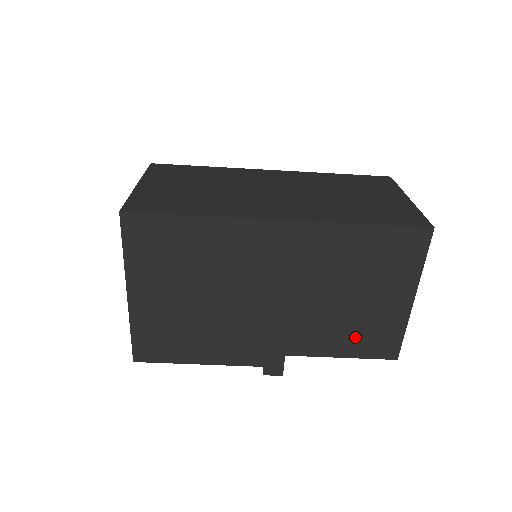
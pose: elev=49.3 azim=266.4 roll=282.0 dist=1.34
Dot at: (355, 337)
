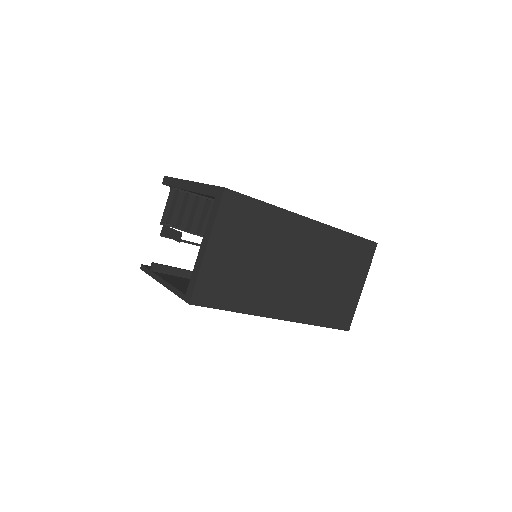
Dot at: occluded
